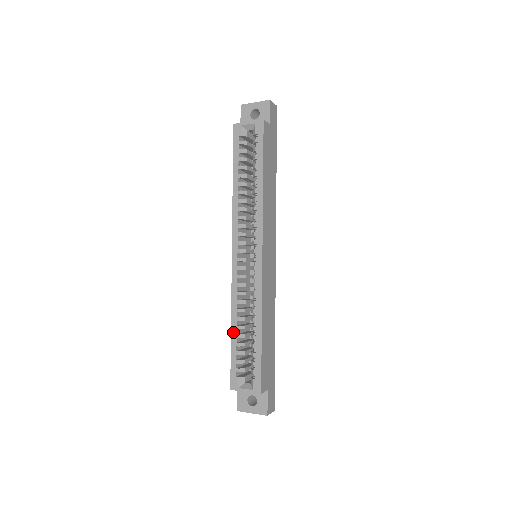
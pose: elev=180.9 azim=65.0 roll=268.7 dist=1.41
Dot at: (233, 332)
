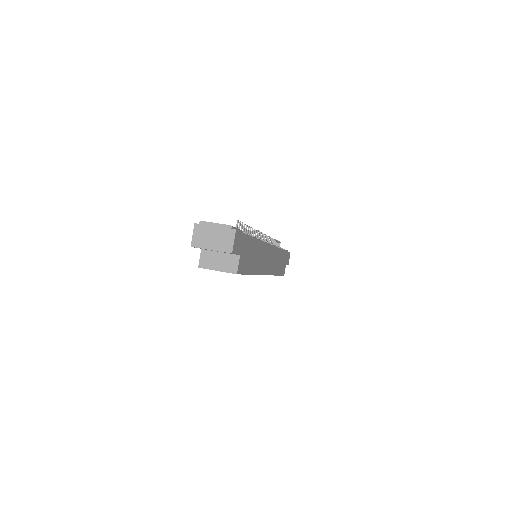
Dot at: occluded
